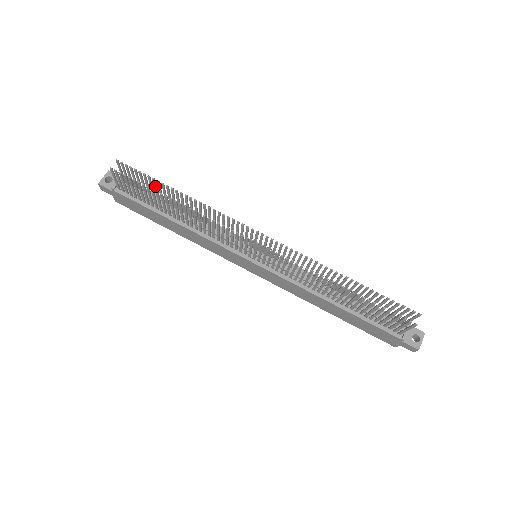
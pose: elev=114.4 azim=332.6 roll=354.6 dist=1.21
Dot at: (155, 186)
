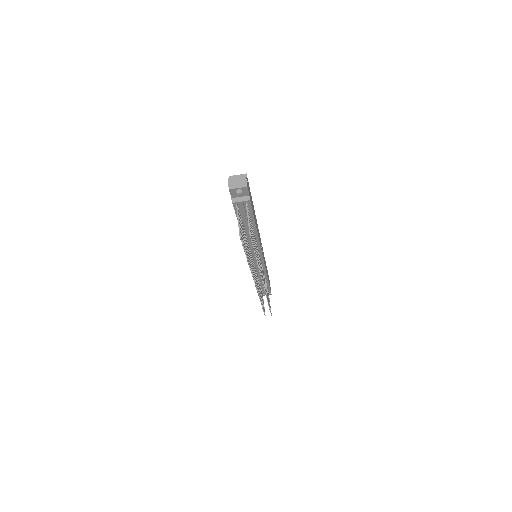
Dot at: occluded
